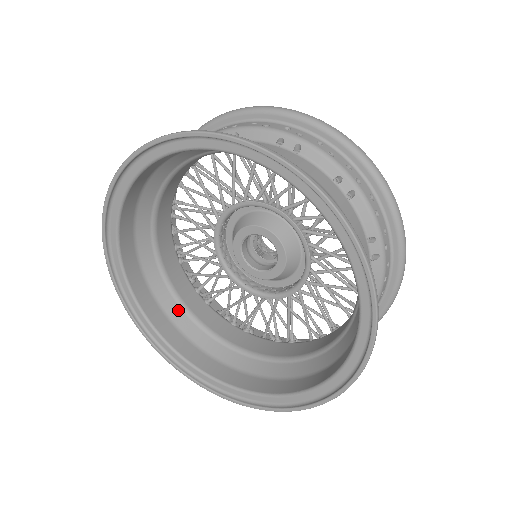
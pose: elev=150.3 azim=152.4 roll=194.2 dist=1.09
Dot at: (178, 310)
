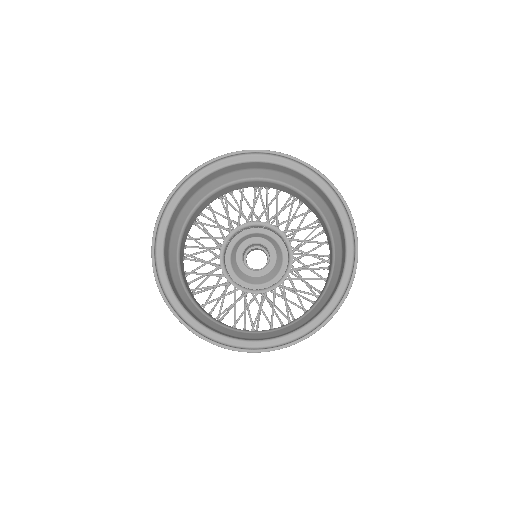
Dot at: (180, 283)
